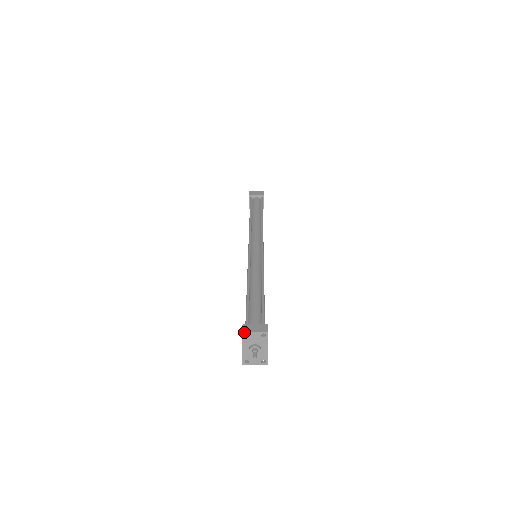
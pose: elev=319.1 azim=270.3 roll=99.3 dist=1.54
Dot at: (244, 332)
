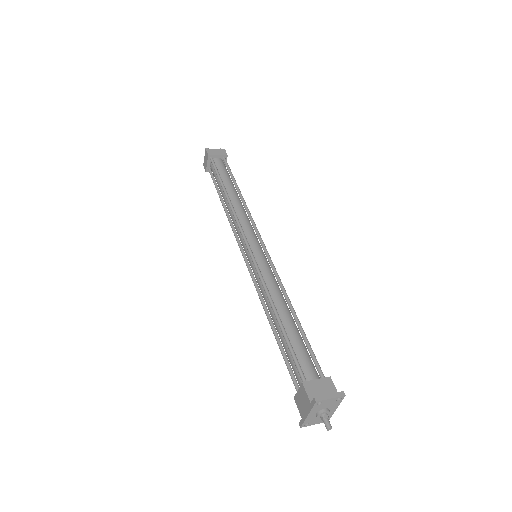
Dot at: (318, 401)
